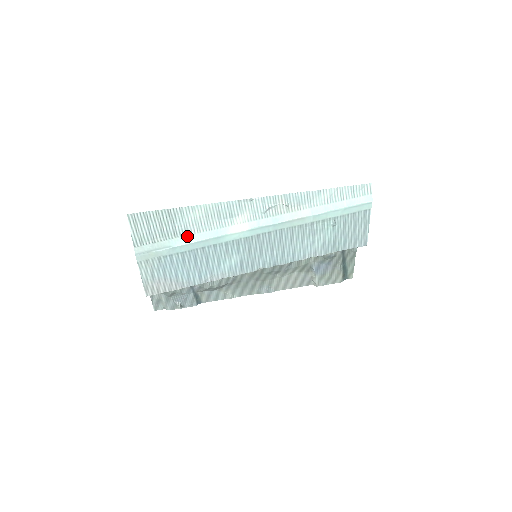
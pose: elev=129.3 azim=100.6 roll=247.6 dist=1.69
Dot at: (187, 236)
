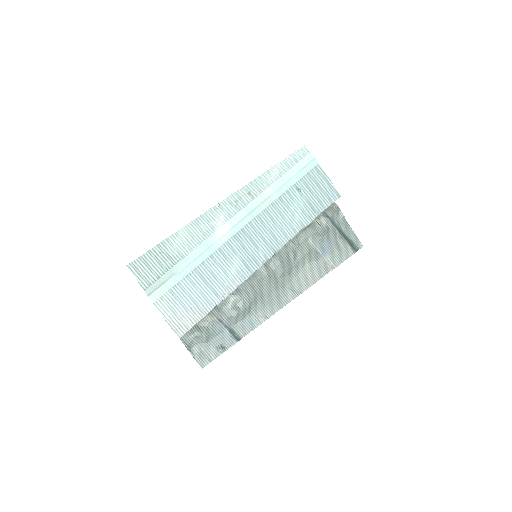
Dot at: (183, 259)
